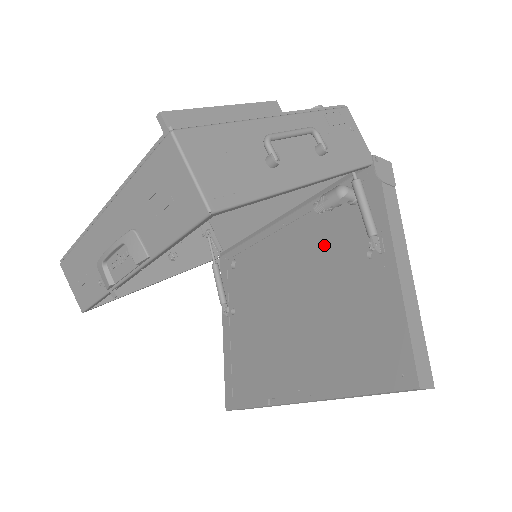
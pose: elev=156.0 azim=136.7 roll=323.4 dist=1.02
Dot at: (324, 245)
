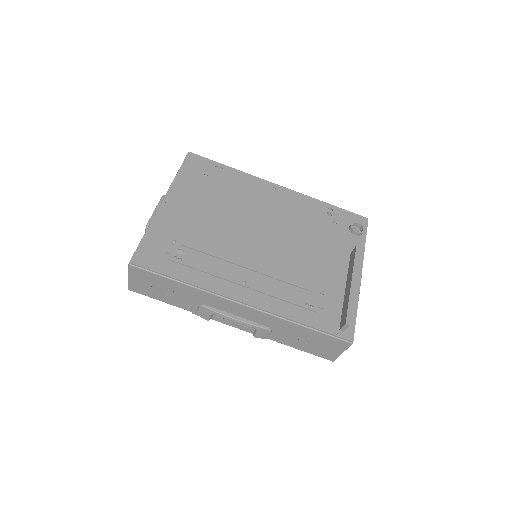
Dot at: occluded
